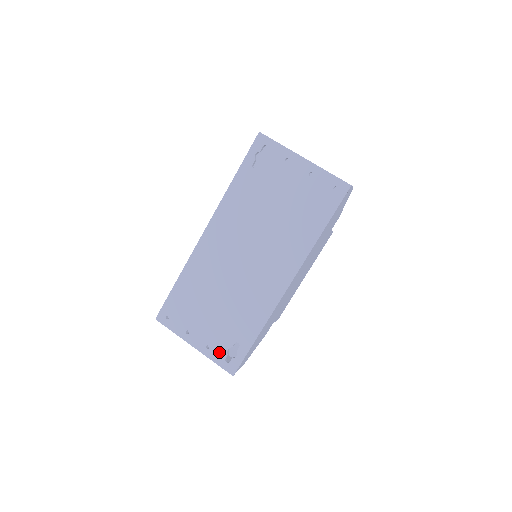
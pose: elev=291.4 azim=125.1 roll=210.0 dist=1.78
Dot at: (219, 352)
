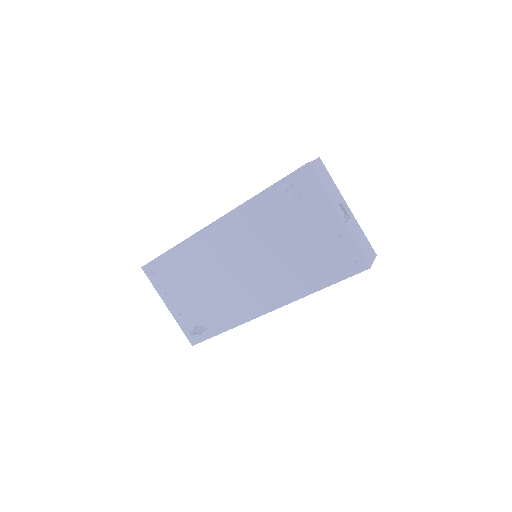
Dot at: (187, 323)
